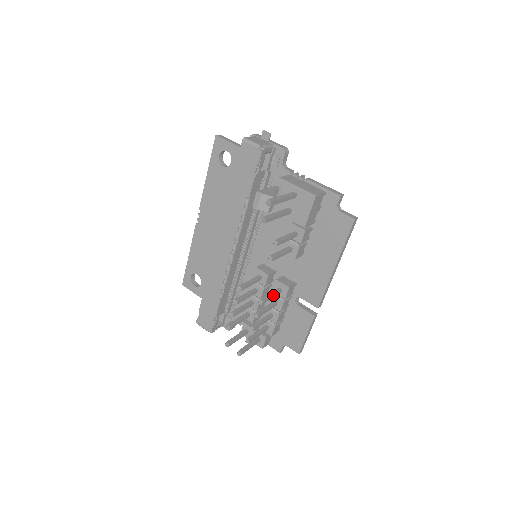
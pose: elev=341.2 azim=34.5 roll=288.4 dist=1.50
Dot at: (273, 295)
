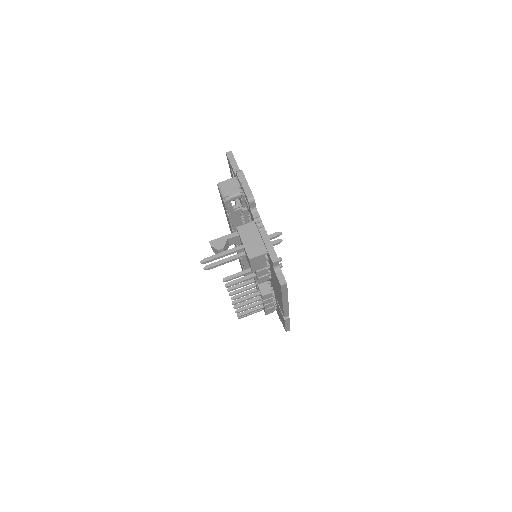
Dot at: (248, 298)
